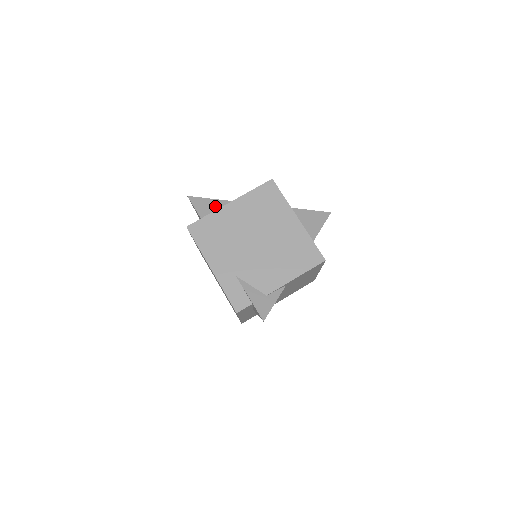
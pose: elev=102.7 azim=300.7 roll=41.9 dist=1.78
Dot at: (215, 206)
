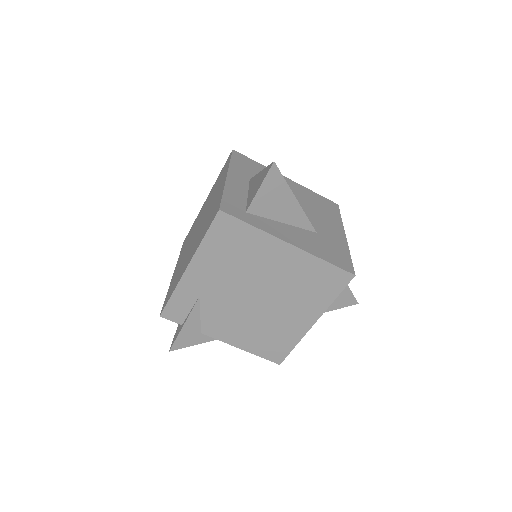
Dot at: (282, 204)
